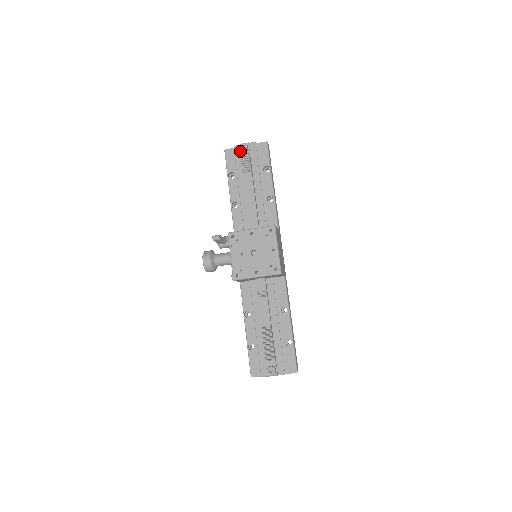
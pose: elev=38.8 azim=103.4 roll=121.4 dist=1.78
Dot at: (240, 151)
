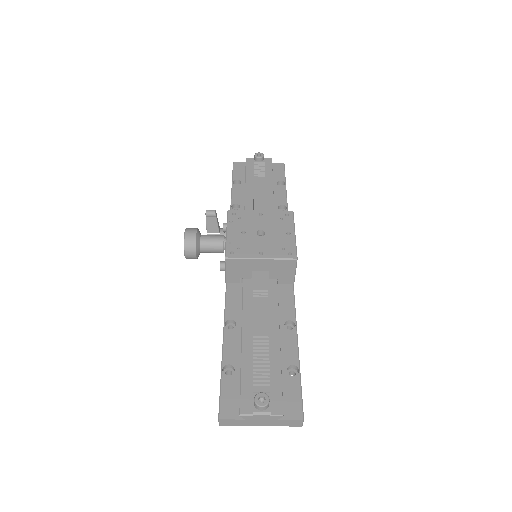
Dot at: (253, 161)
